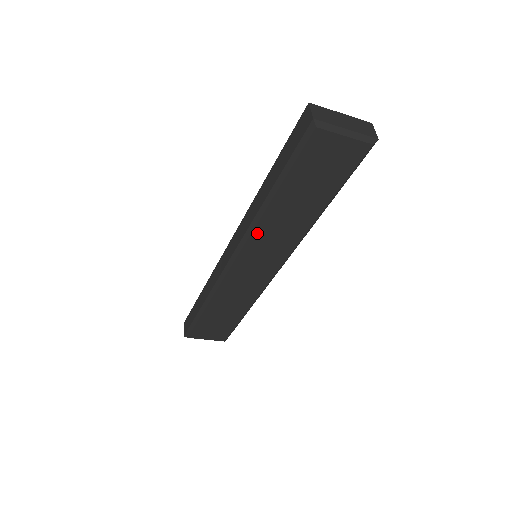
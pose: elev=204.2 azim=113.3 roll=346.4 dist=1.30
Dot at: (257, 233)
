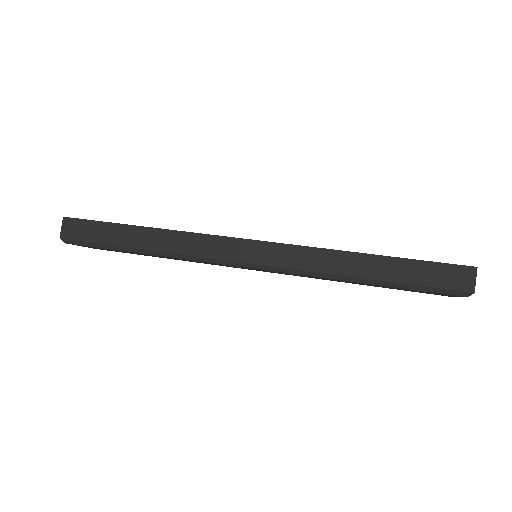
Dot at: (306, 275)
